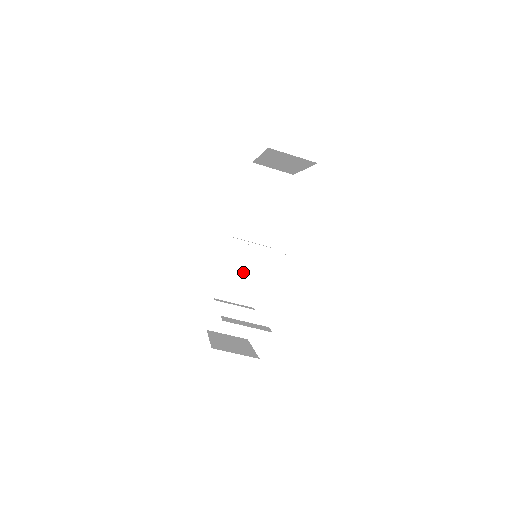
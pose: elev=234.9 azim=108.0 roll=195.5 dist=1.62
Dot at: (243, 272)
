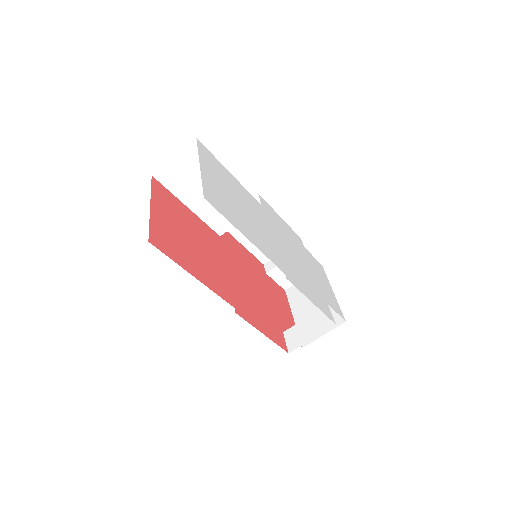
Dot at: occluded
